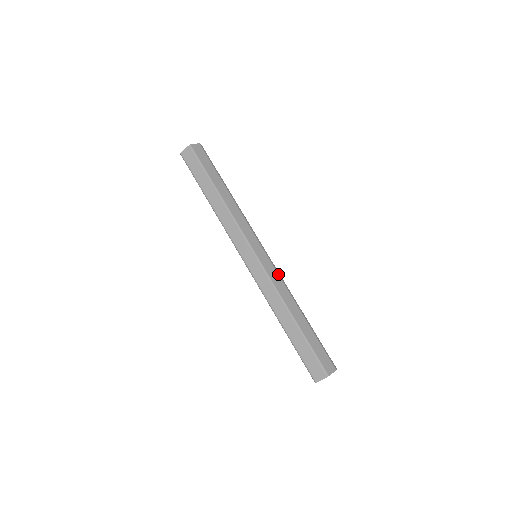
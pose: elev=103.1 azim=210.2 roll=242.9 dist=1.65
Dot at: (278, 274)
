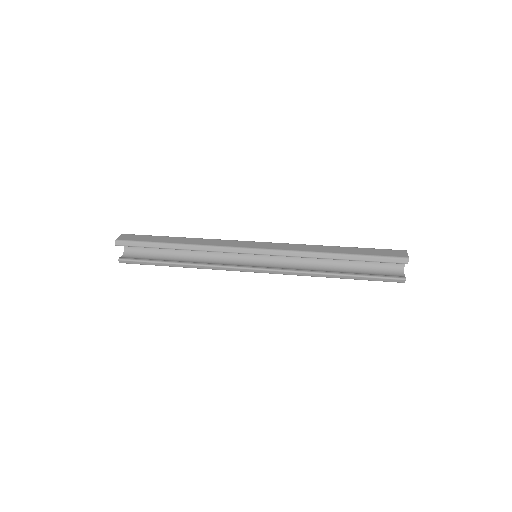
Dot at: occluded
